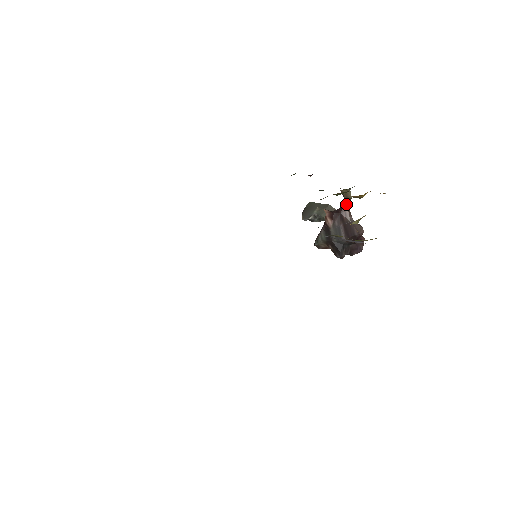
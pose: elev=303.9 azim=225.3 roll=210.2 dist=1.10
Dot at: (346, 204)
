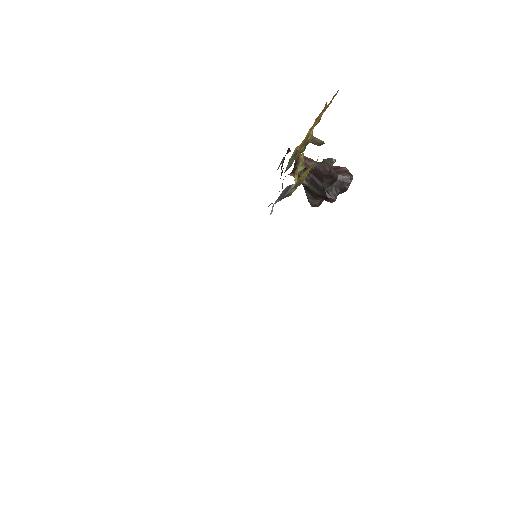
Dot at: (299, 156)
